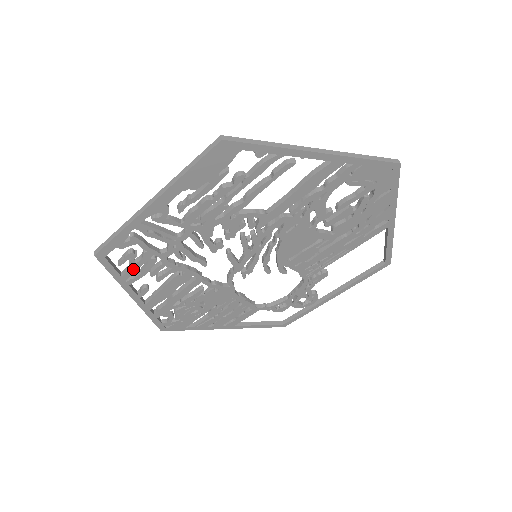
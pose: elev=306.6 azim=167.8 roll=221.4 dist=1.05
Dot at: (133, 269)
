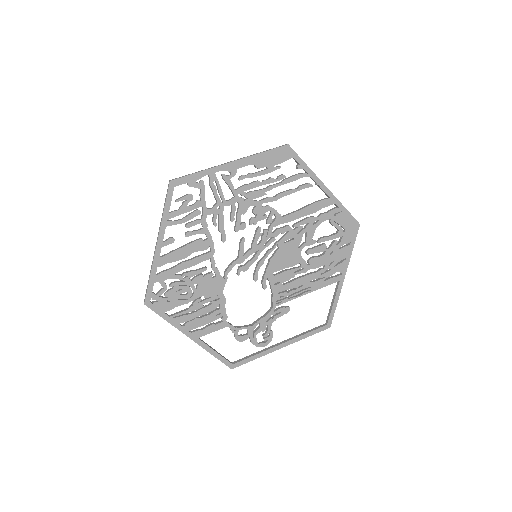
Dot at: (181, 211)
